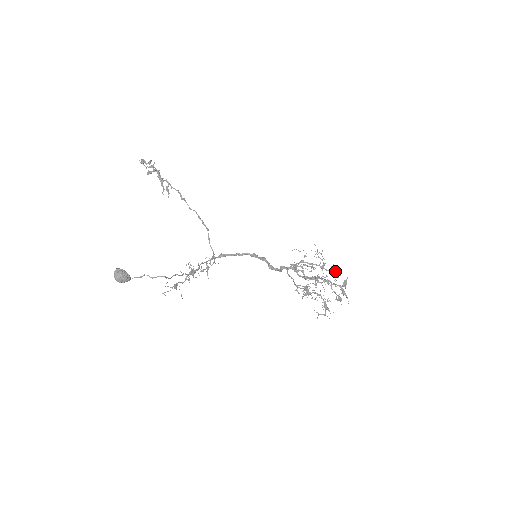
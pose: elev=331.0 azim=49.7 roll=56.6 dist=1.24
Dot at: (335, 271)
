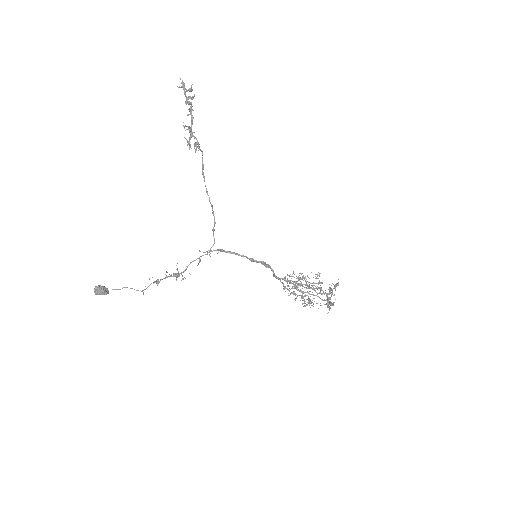
Dot at: (327, 294)
